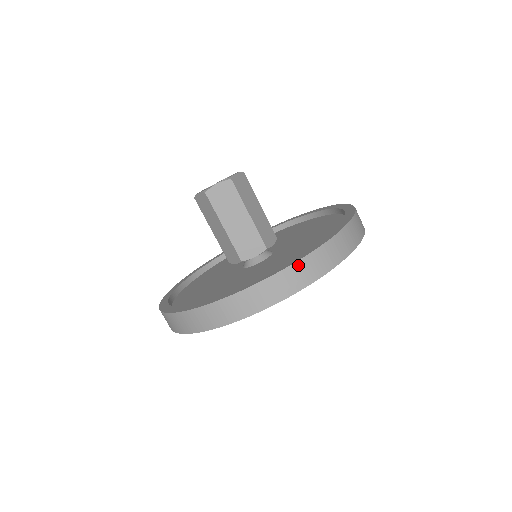
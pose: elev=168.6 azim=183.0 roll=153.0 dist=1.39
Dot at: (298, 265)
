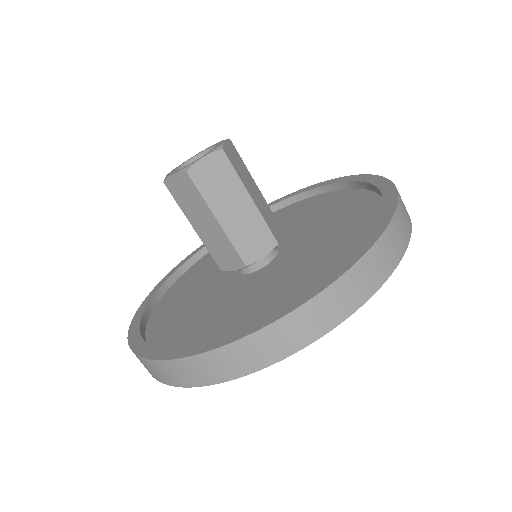
Dot at: (365, 261)
